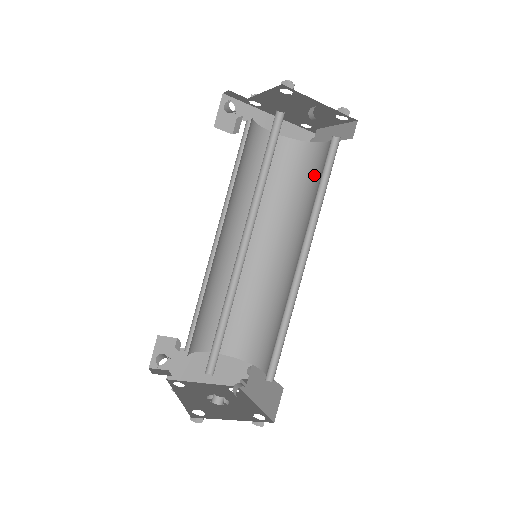
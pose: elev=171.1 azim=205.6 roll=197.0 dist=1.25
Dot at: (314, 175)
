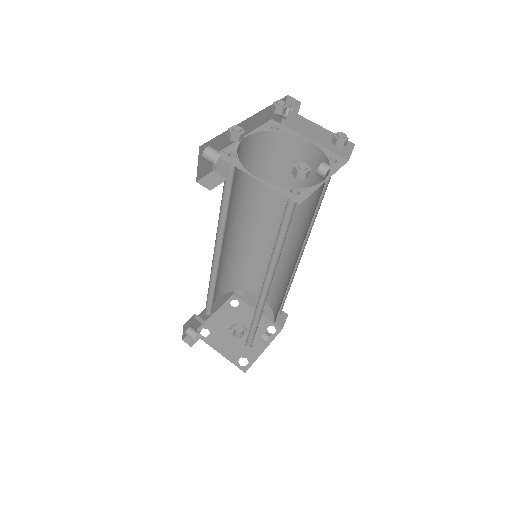
Dot at: occluded
